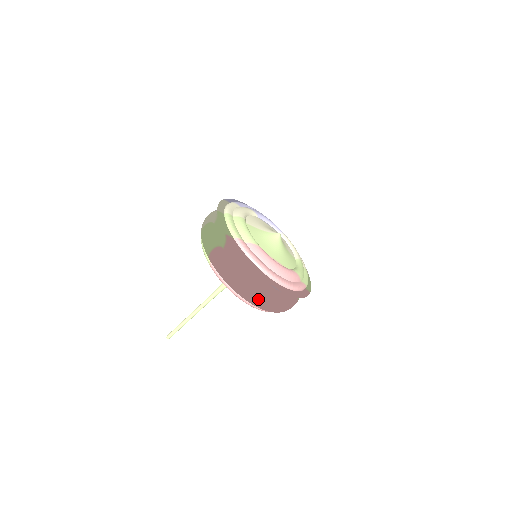
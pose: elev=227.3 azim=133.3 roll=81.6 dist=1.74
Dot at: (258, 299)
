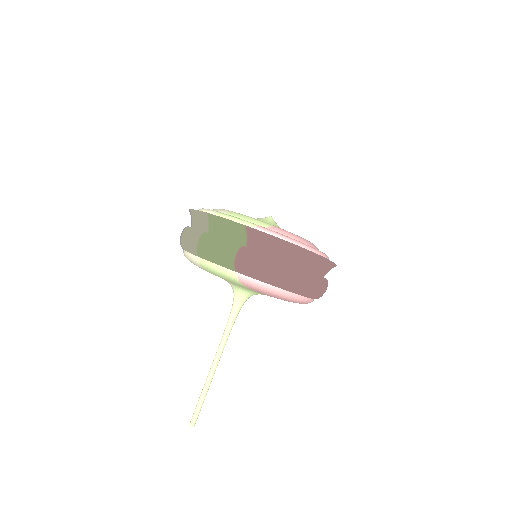
Dot at: (312, 283)
